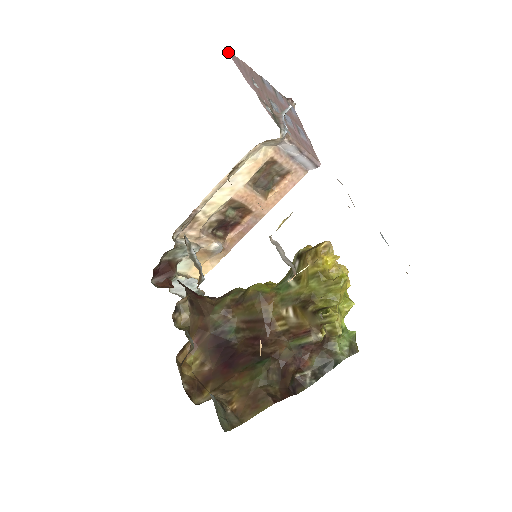
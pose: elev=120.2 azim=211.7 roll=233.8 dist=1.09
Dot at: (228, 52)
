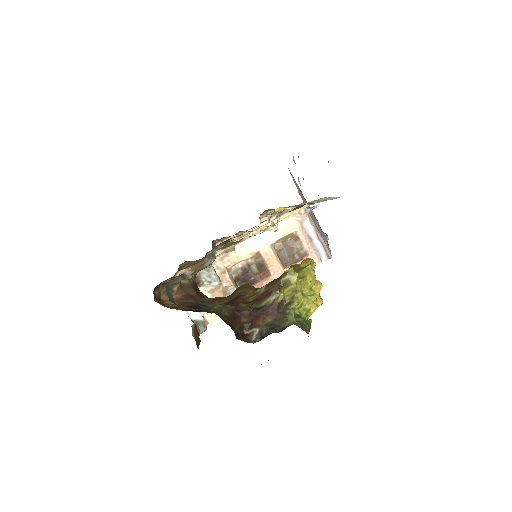
Dot at: occluded
